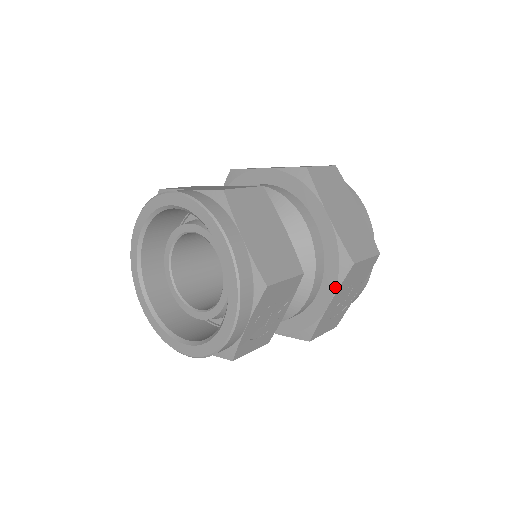
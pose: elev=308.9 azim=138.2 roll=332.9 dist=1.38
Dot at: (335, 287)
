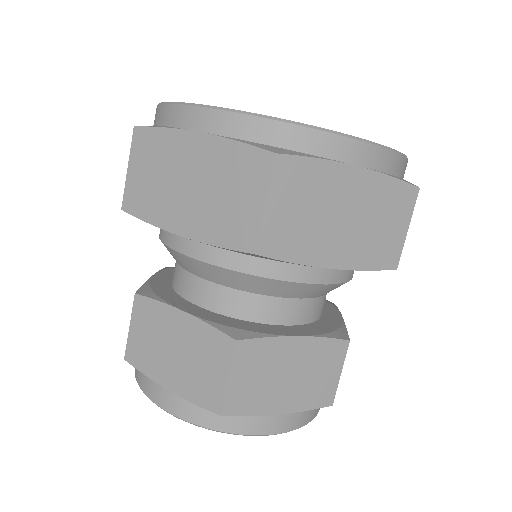
Dot at: occluded
